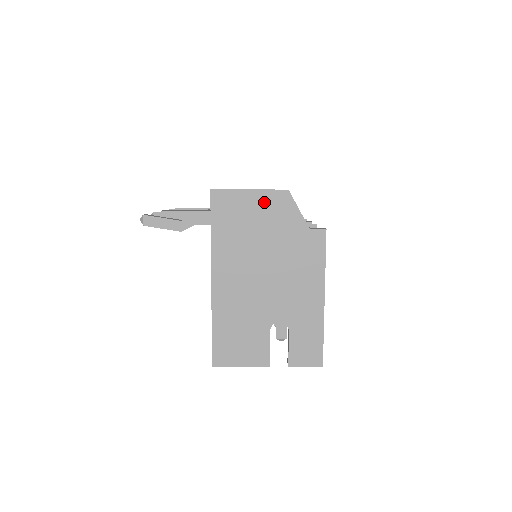
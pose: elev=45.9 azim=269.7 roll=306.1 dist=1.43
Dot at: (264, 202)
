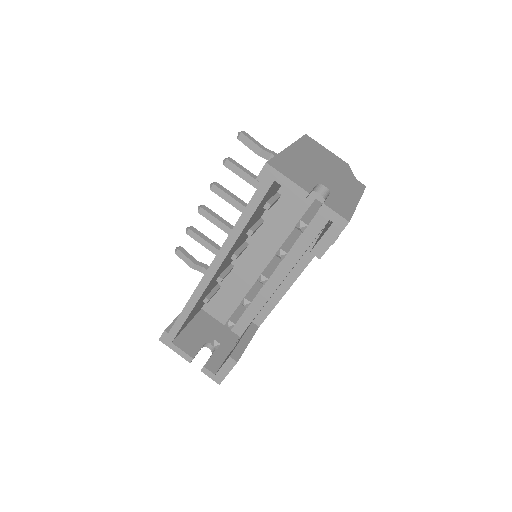
Dot at: (333, 156)
